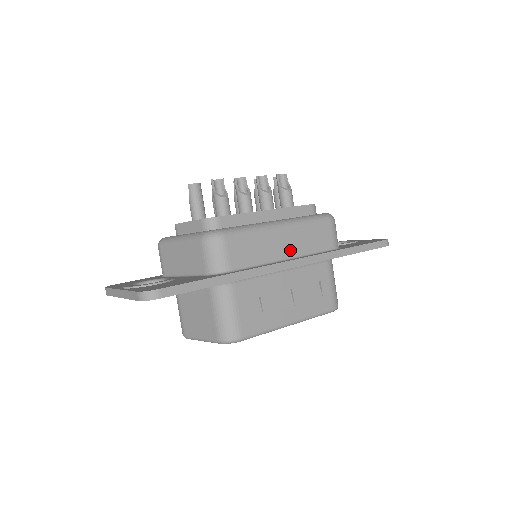
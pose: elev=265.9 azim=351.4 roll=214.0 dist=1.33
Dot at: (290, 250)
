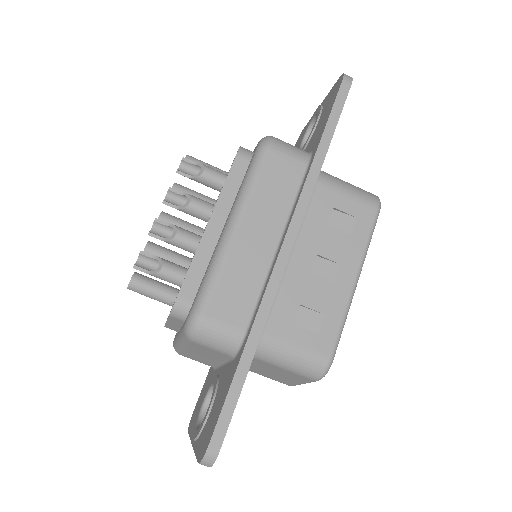
Dot at: (270, 233)
